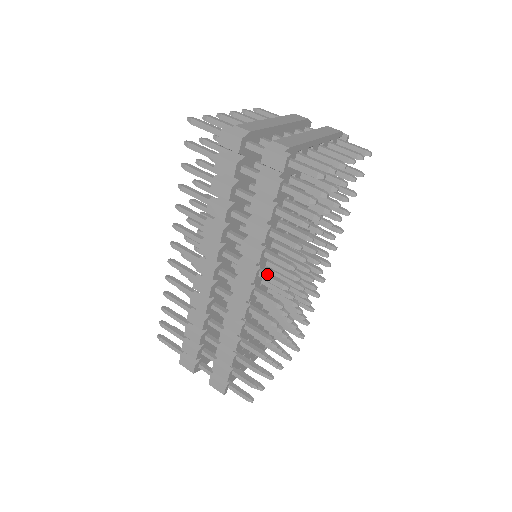
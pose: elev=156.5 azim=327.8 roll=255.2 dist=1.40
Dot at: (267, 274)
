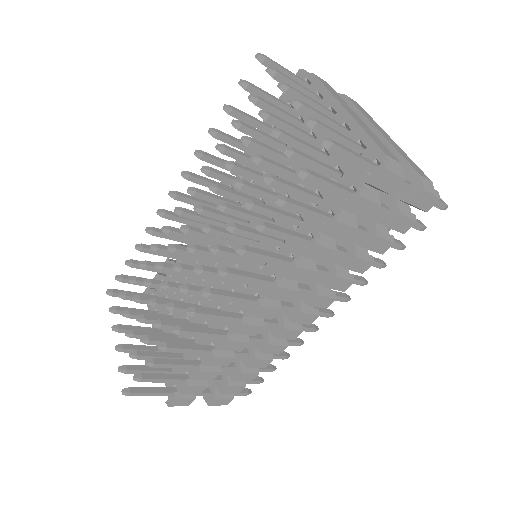
Dot at: occluded
